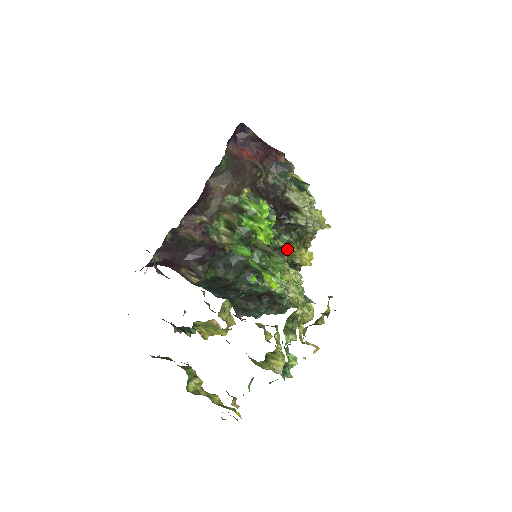
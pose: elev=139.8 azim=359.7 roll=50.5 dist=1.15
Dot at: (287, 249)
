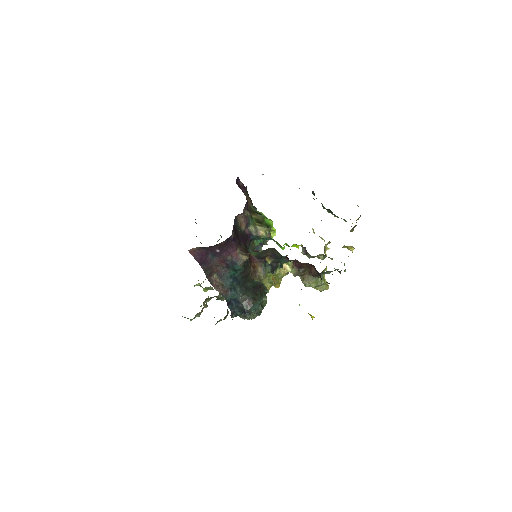
Dot at: occluded
